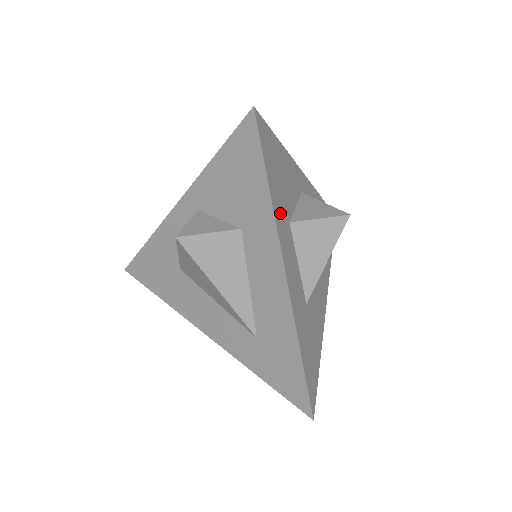
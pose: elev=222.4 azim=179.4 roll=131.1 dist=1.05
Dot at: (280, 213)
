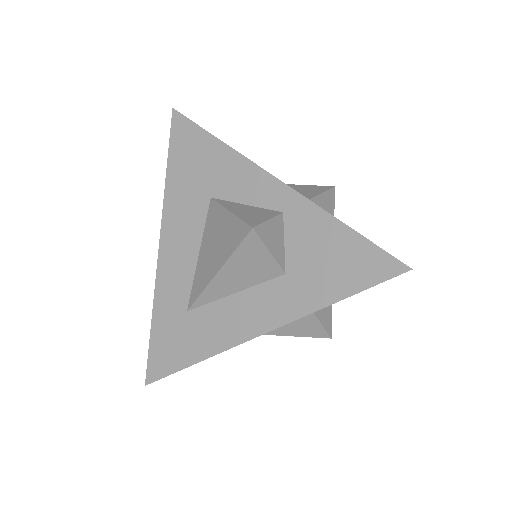
Dot at: occluded
